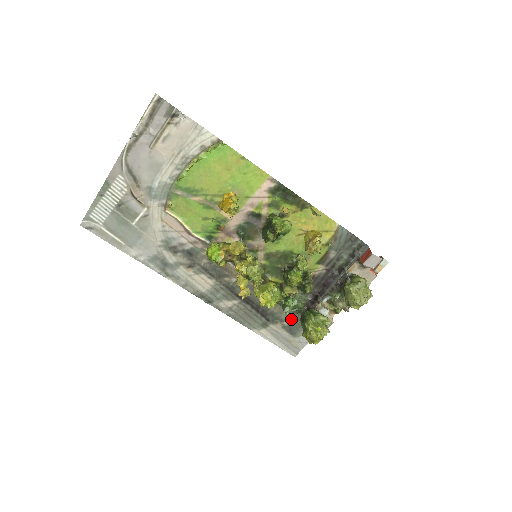
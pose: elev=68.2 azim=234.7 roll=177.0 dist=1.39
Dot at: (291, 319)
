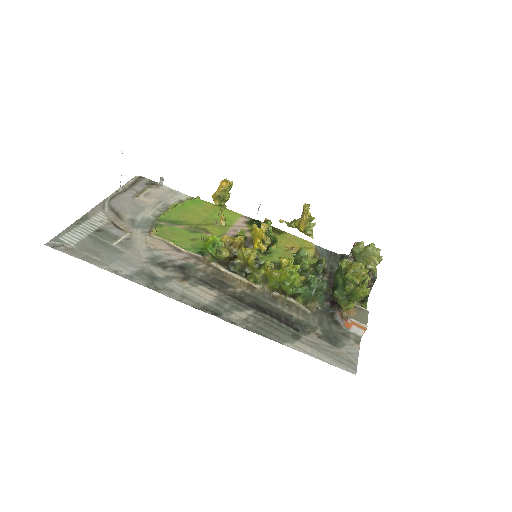
Dot at: (322, 326)
